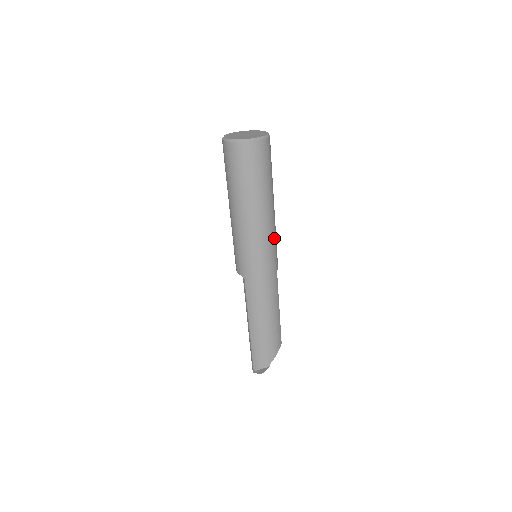
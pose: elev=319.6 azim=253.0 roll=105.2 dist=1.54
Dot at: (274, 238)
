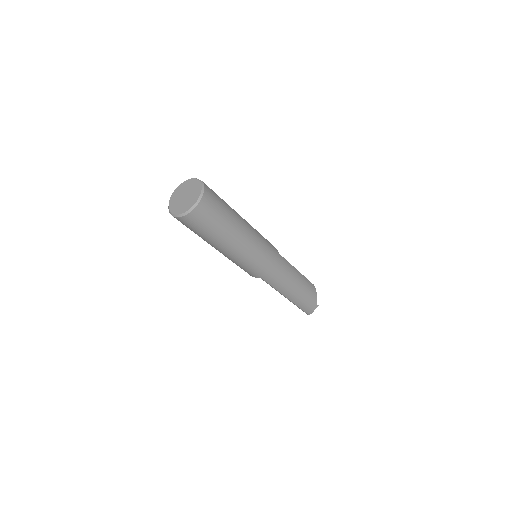
Dot at: (261, 239)
